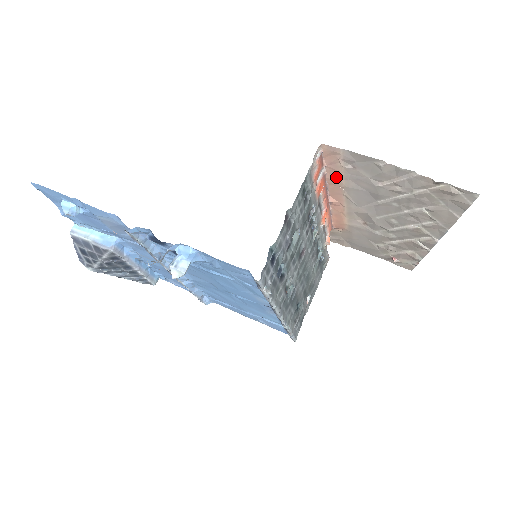
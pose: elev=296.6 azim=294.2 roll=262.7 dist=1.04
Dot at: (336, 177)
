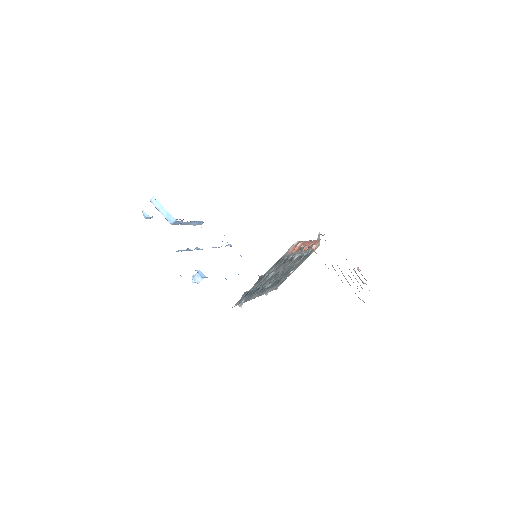
Dot at: occluded
